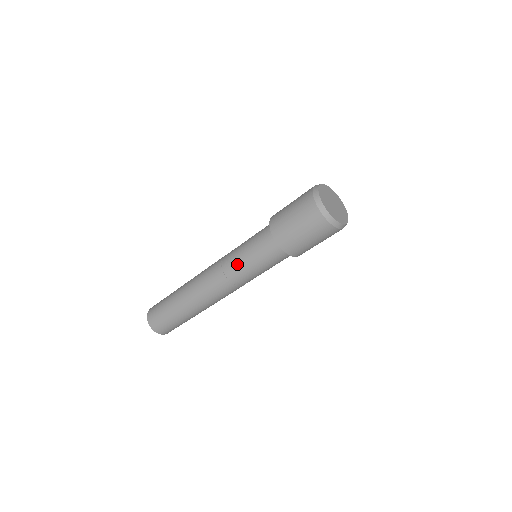
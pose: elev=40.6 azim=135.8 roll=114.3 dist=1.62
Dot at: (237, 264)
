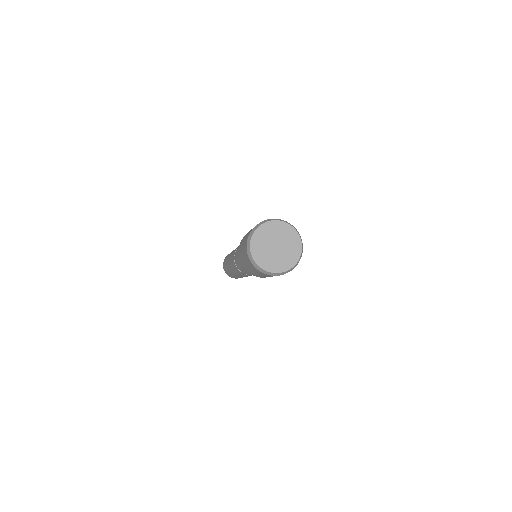
Dot at: (236, 256)
